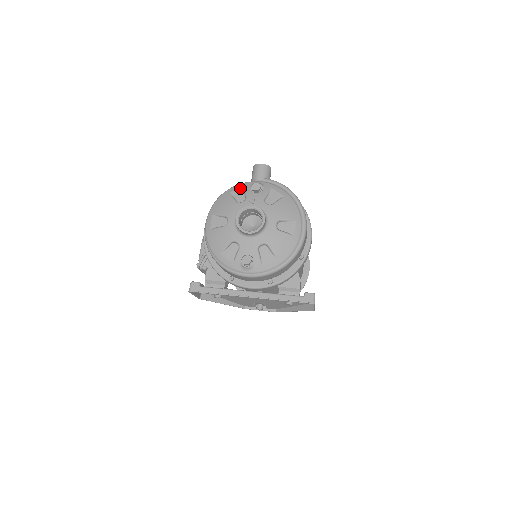
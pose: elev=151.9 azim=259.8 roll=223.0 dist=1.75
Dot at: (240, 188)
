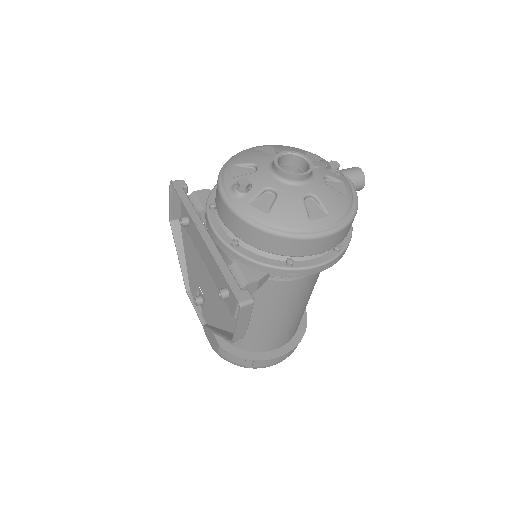
Dot at: (320, 158)
